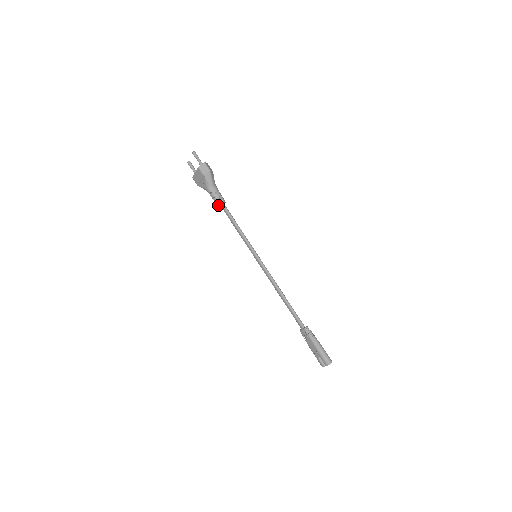
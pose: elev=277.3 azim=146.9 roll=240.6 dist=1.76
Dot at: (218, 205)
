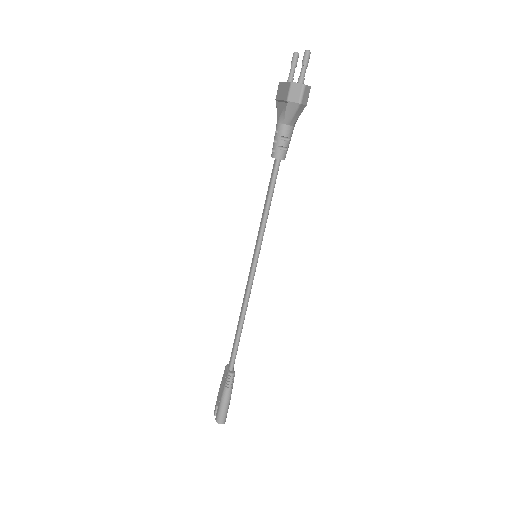
Dot at: (272, 155)
